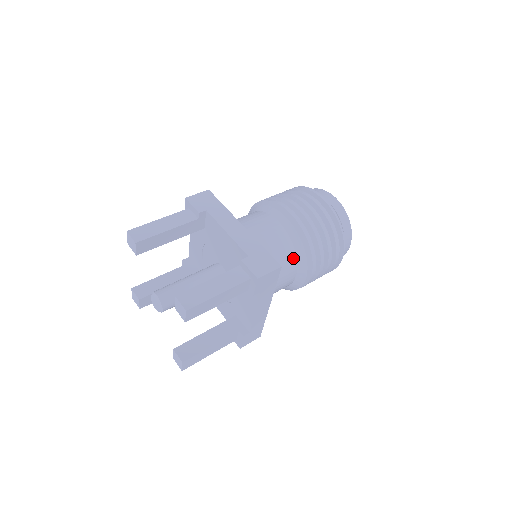
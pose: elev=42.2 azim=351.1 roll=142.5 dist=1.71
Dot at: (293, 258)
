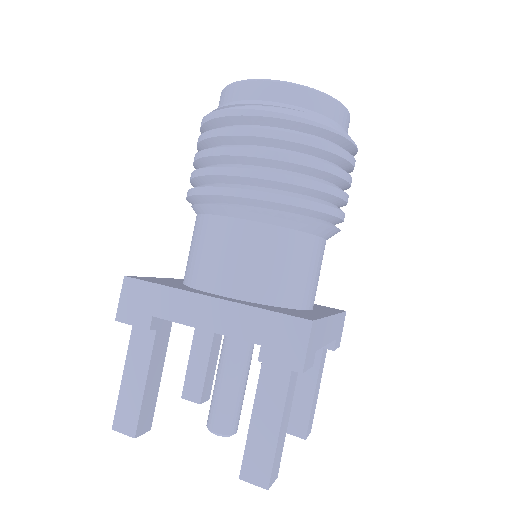
Dot at: (303, 239)
